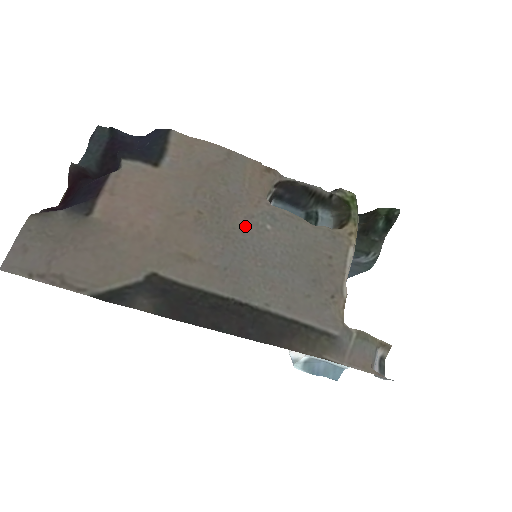
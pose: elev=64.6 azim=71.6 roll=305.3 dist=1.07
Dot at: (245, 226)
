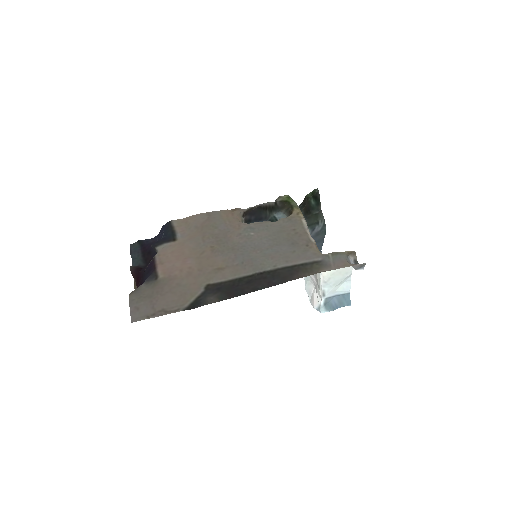
Dot at: (239, 240)
